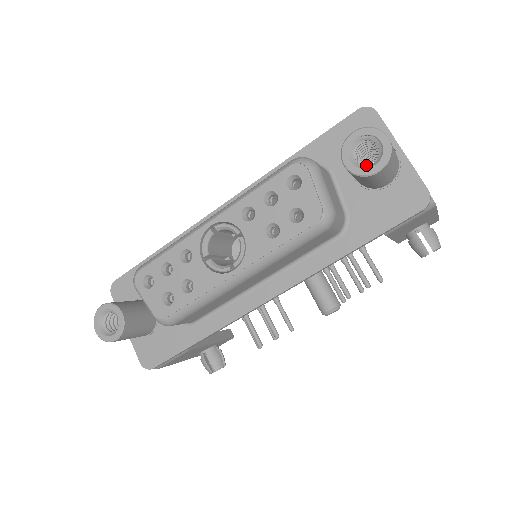
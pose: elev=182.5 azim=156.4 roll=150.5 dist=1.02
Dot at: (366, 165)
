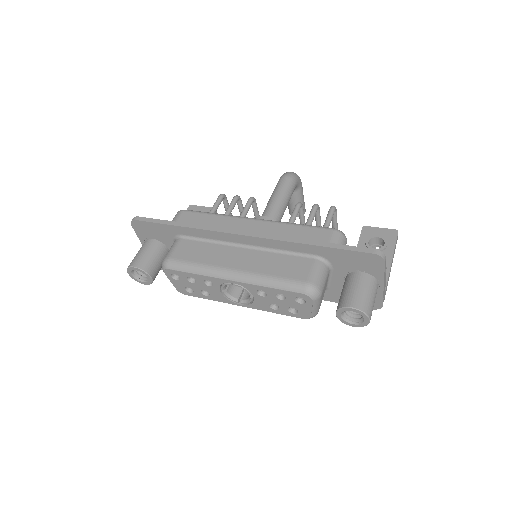
Dot at: occluded
